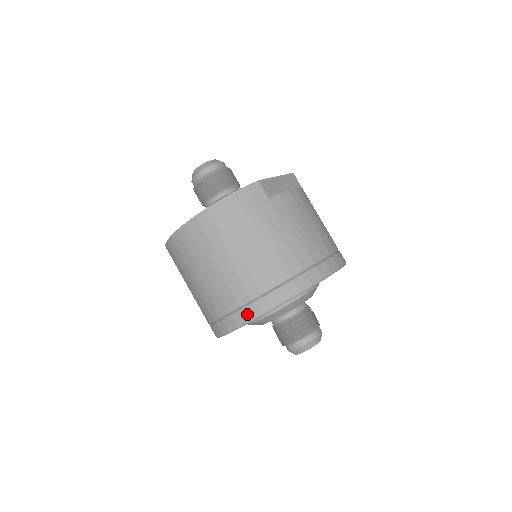
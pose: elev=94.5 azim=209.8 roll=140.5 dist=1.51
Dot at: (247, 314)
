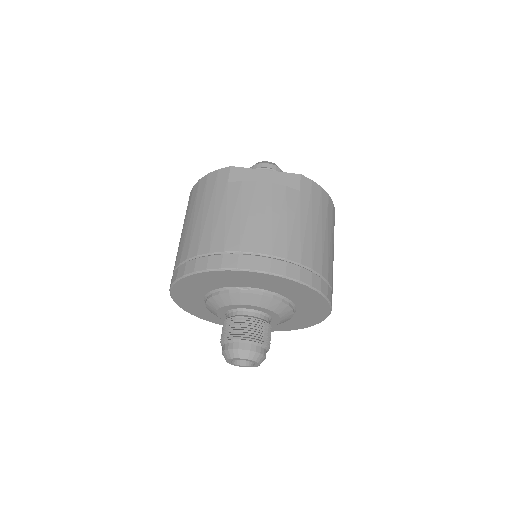
Dot at: occluded
